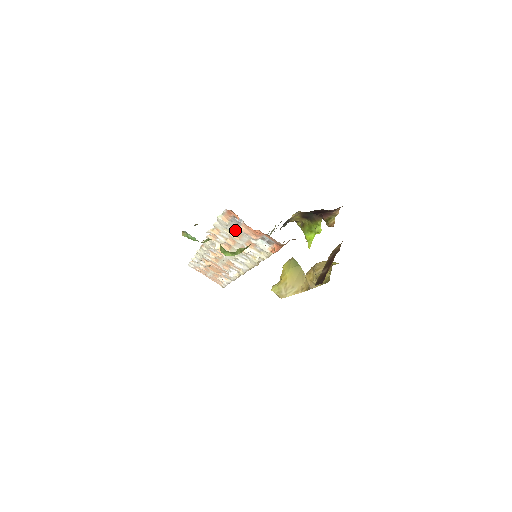
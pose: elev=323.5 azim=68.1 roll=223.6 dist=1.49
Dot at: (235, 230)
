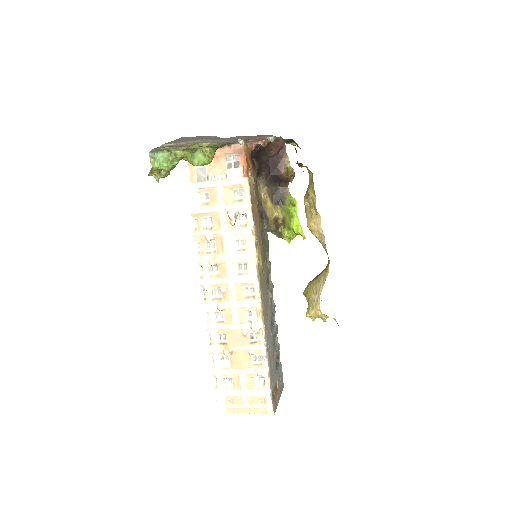
Dot at: (206, 186)
